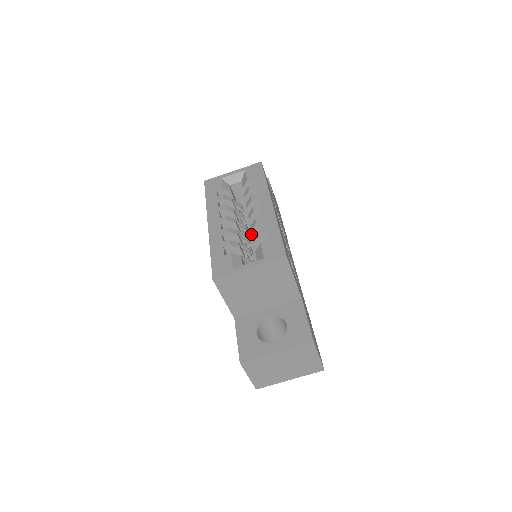
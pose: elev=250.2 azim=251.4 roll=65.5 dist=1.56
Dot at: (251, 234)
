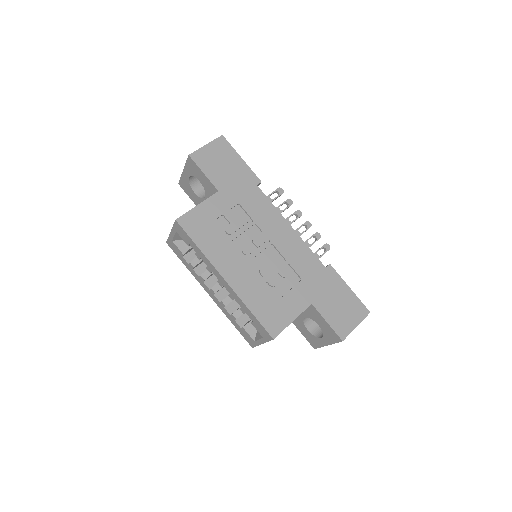
Dot at: occluded
